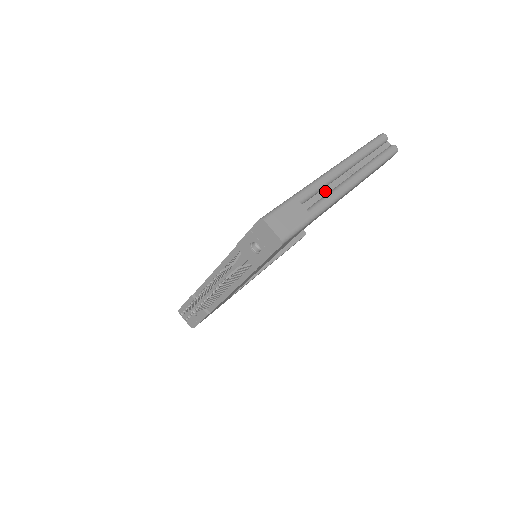
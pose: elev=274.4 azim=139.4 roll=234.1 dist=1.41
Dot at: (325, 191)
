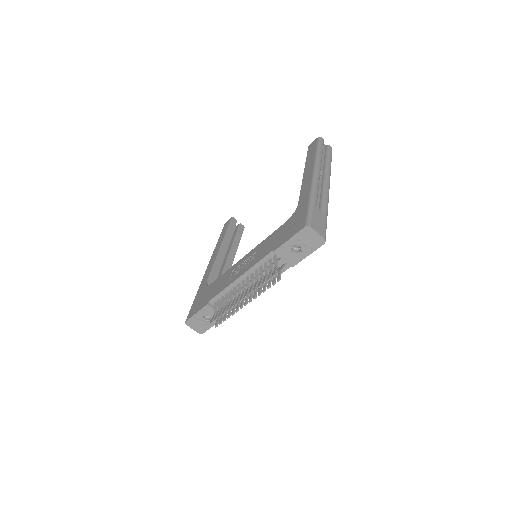
Dot at: (318, 193)
